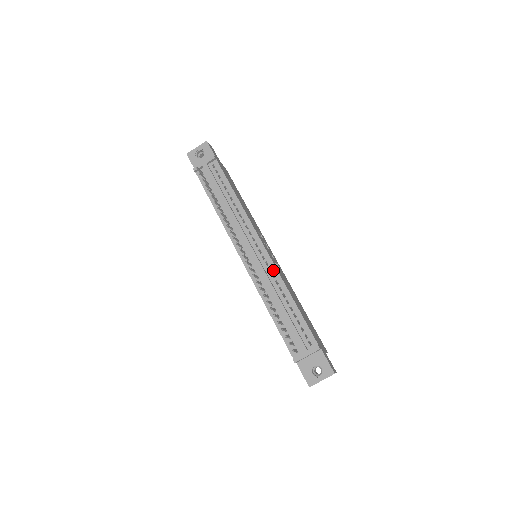
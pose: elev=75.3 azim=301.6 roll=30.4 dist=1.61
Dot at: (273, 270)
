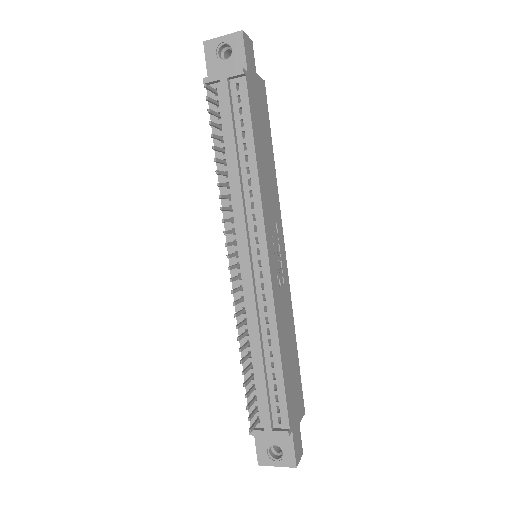
Dot at: (268, 300)
